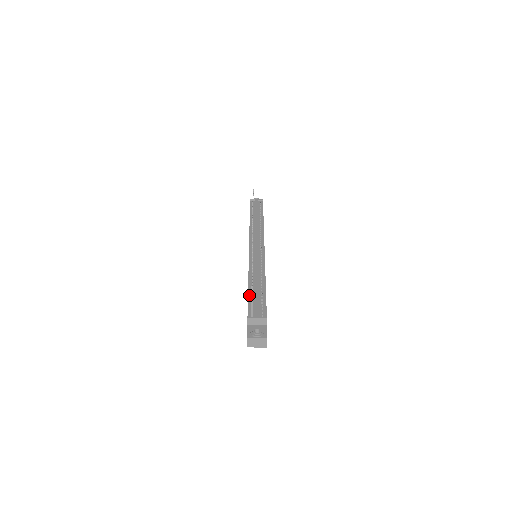
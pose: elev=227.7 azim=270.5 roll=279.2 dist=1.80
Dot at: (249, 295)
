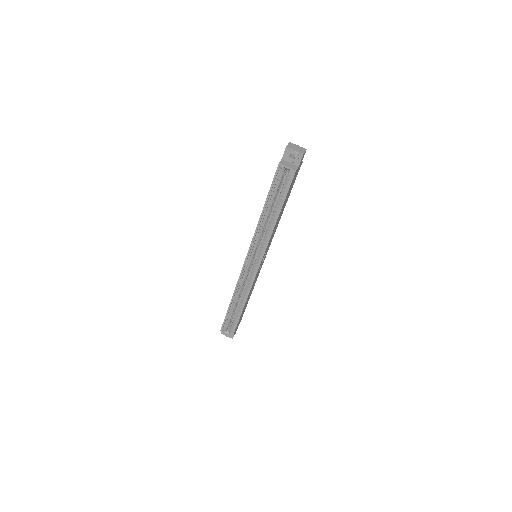
Dot at: occluded
